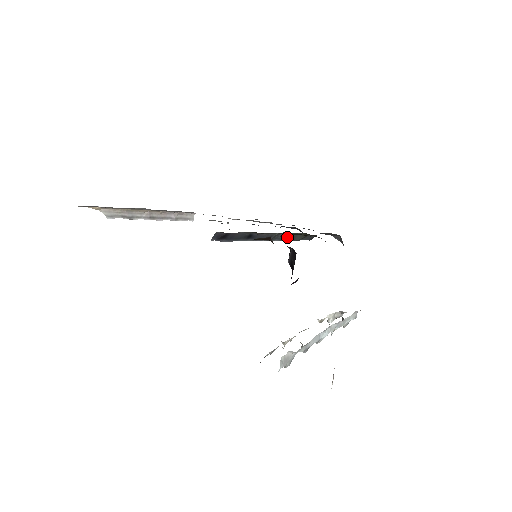
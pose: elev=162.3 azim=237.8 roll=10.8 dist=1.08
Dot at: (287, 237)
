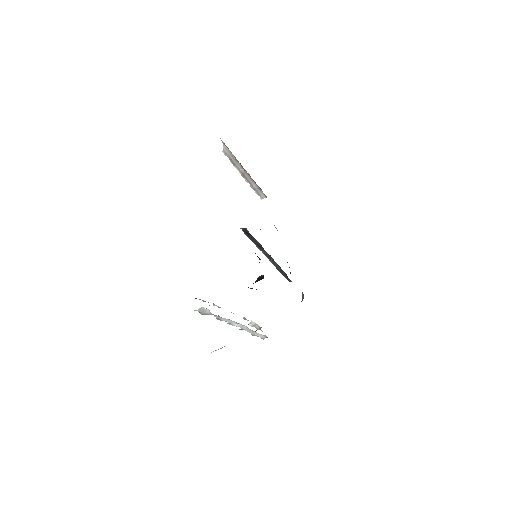
Dot at: (278, 267)
